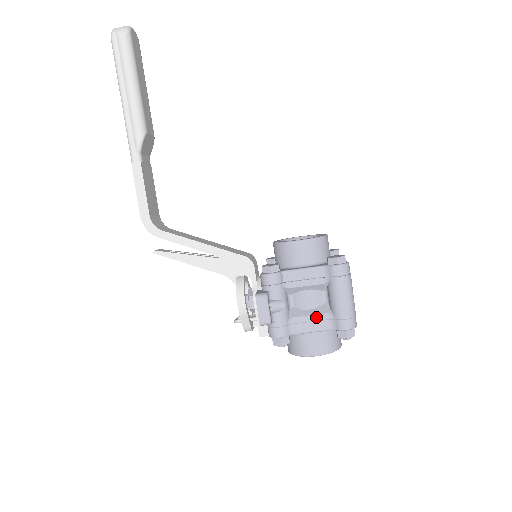
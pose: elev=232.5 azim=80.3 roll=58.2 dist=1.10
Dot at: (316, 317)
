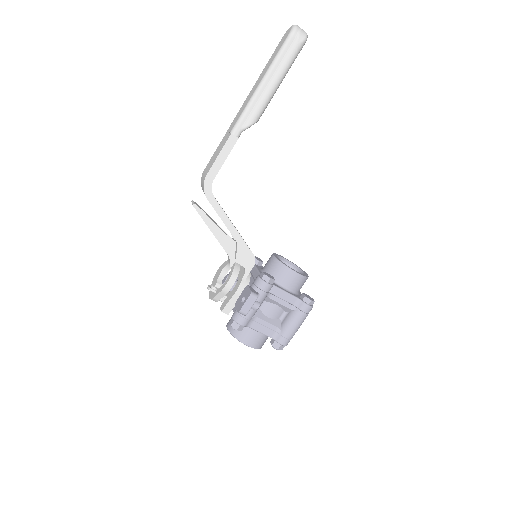
Dot at: (270, 325)
